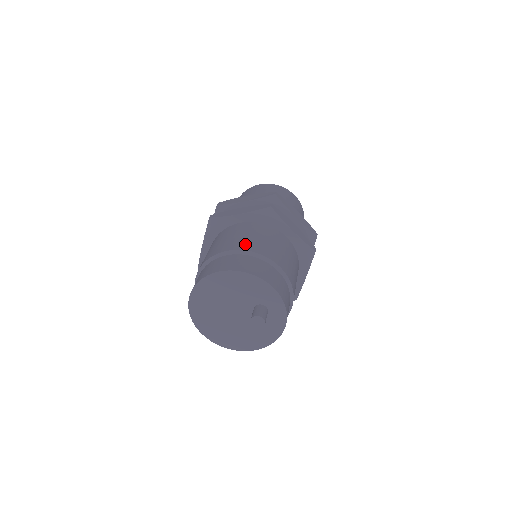
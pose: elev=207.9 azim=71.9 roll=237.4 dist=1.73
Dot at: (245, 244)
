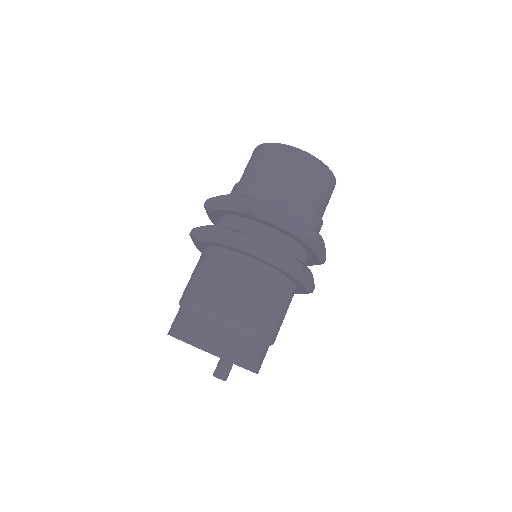
Dot at: (201, 296)
